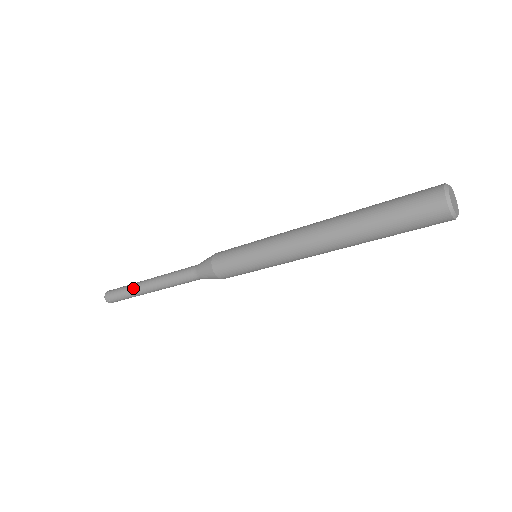
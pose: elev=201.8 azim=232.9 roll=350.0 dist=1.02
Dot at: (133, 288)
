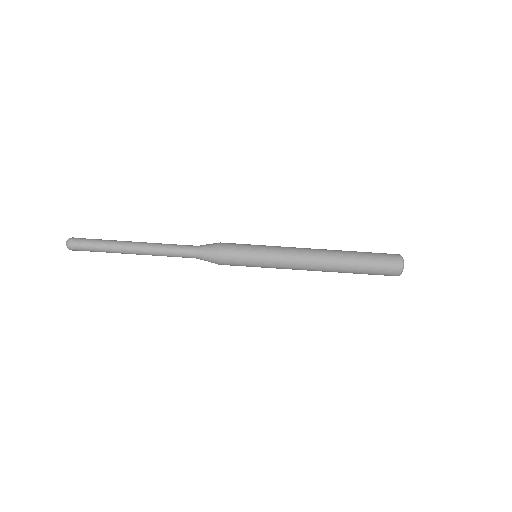
Dot at: occluded
